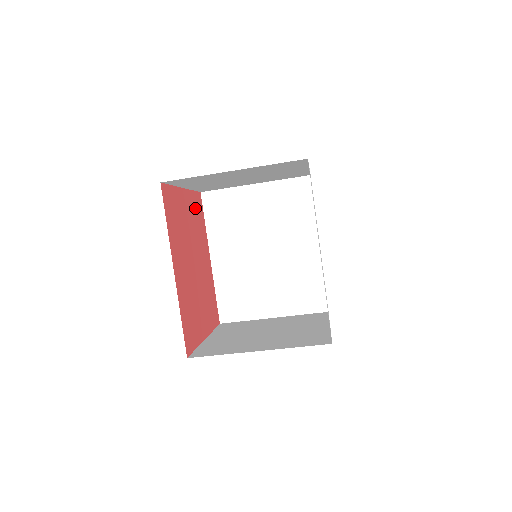
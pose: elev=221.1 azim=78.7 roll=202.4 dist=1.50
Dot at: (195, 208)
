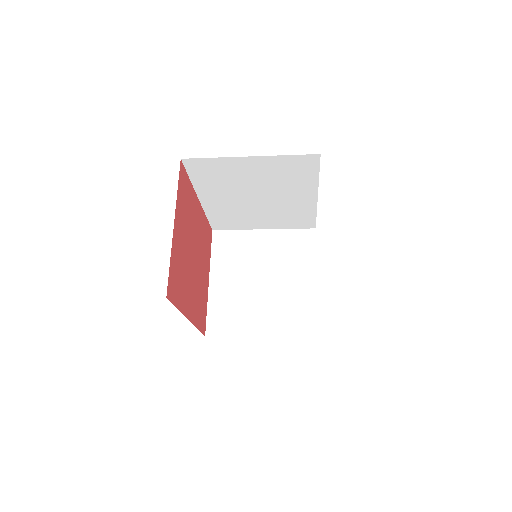
Dot at: (182, 200)
